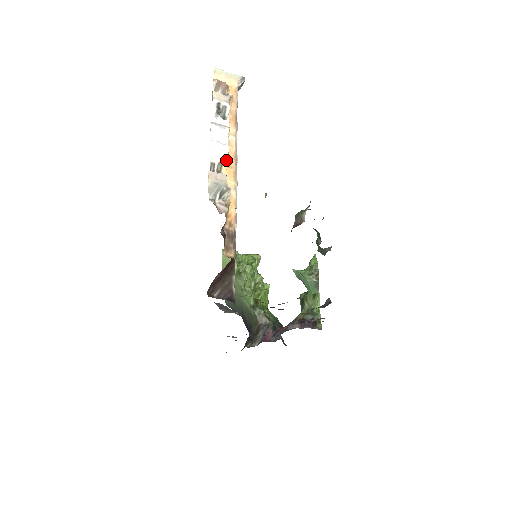
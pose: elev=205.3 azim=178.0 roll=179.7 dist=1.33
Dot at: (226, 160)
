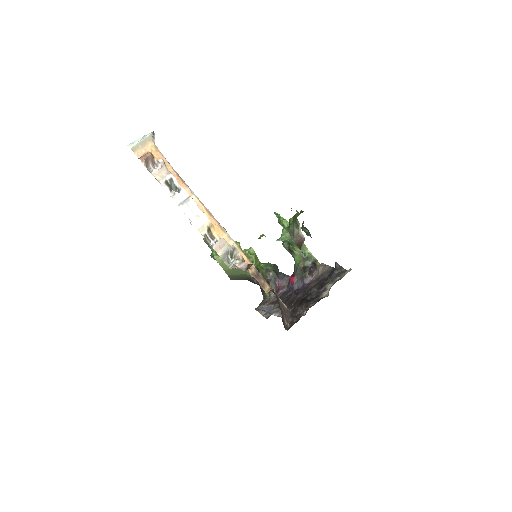
Dot at: (210, 225)
